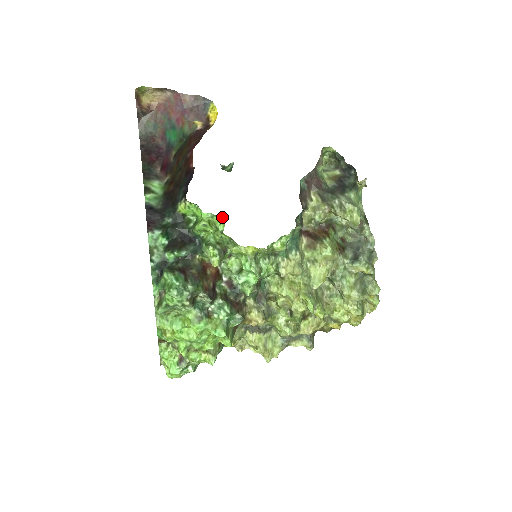
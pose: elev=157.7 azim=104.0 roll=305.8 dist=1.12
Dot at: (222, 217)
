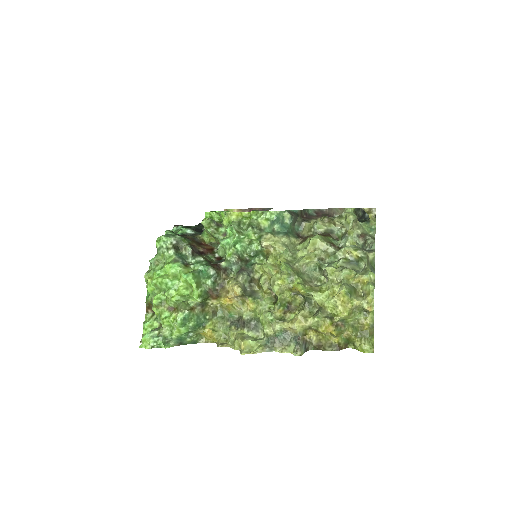
Dot at: occluded
